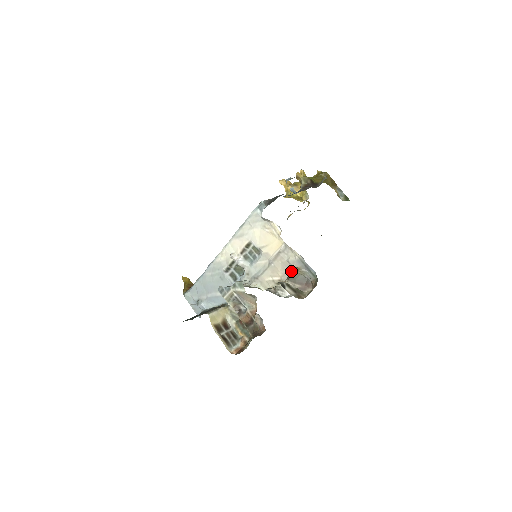
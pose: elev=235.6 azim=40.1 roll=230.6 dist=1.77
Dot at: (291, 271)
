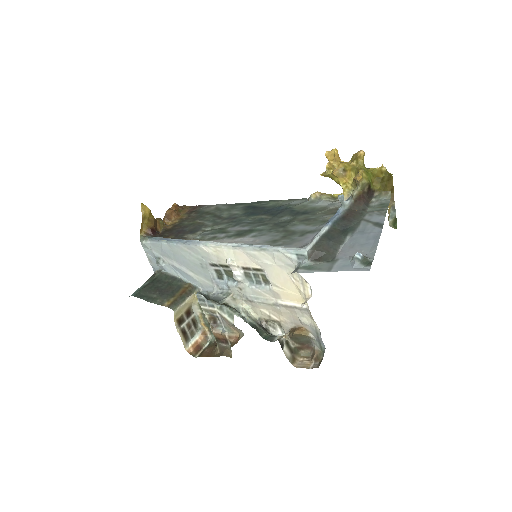
Dot at: (298, 334)
